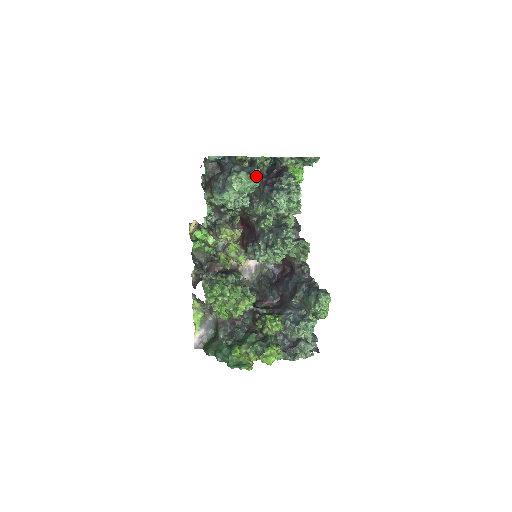
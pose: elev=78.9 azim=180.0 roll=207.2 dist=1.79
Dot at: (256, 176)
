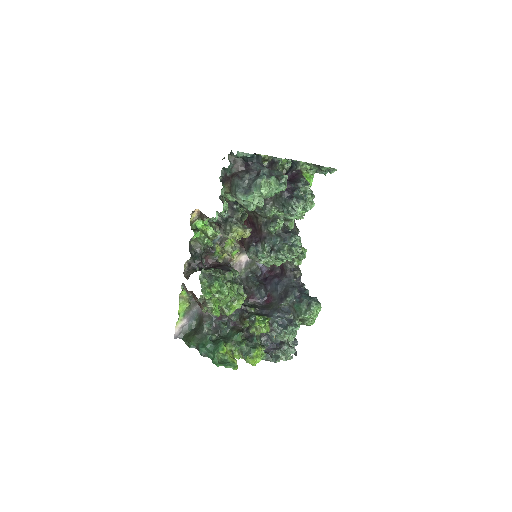
Dot at: (284, 183)
